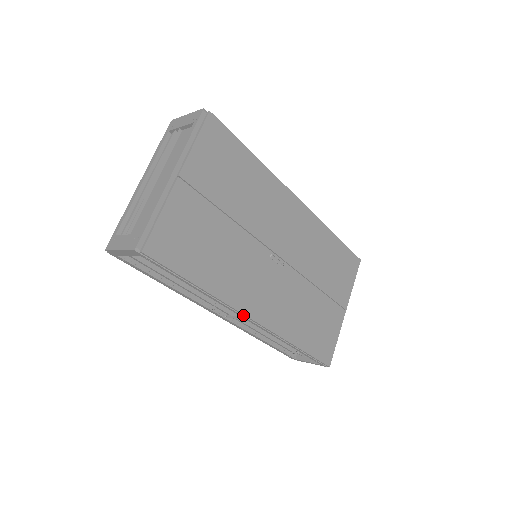
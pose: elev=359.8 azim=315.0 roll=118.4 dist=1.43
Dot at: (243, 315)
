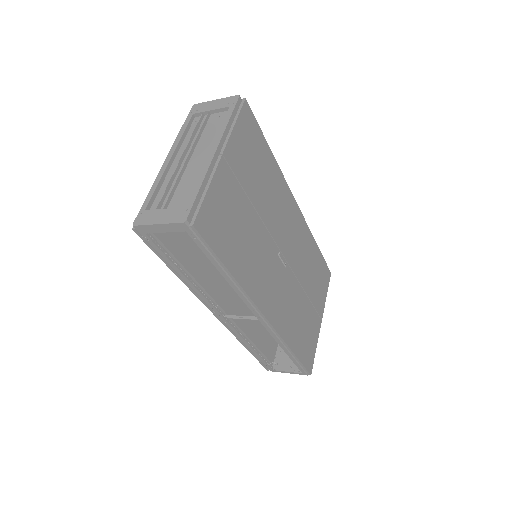
Dot at: (257, 311)
